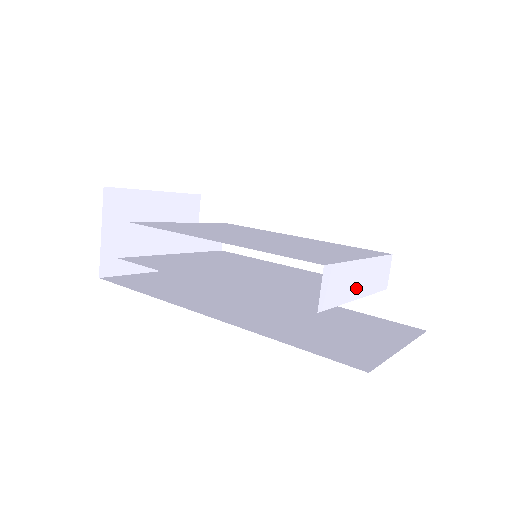
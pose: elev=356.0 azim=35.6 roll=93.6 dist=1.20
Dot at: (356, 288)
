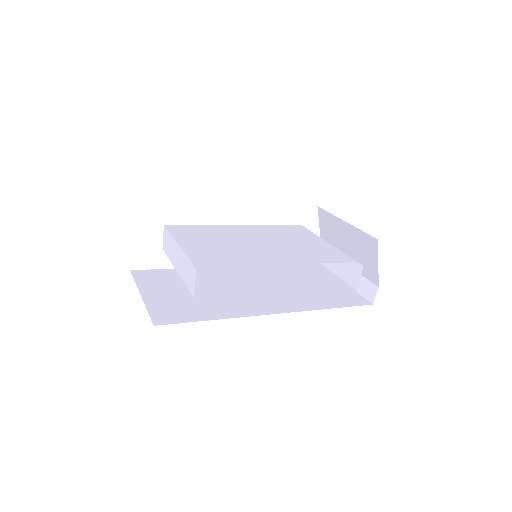
Dot at: occluded
